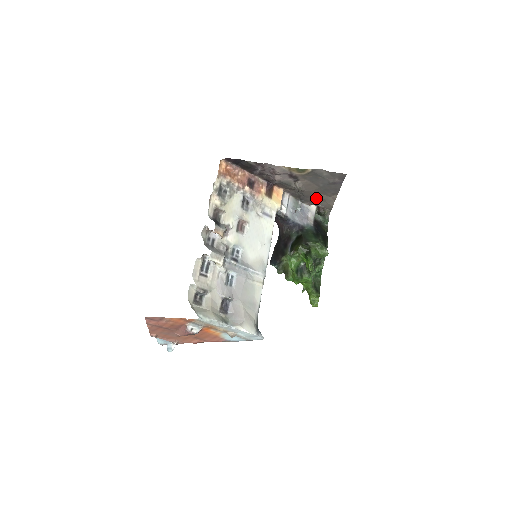
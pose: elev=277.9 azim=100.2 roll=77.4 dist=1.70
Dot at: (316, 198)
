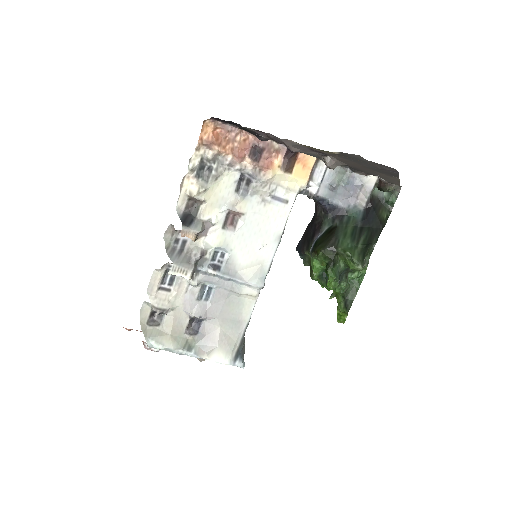
Dot at: (370, 172)
